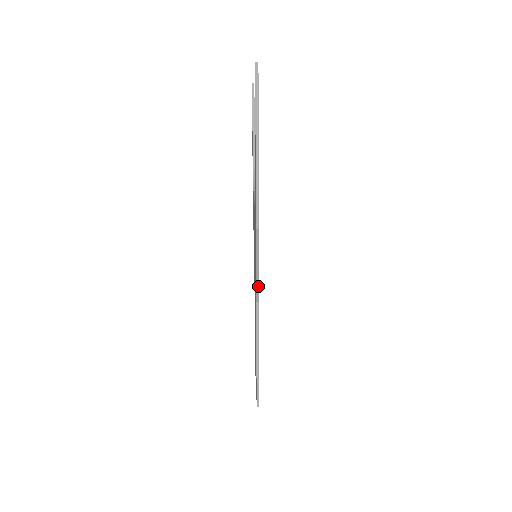
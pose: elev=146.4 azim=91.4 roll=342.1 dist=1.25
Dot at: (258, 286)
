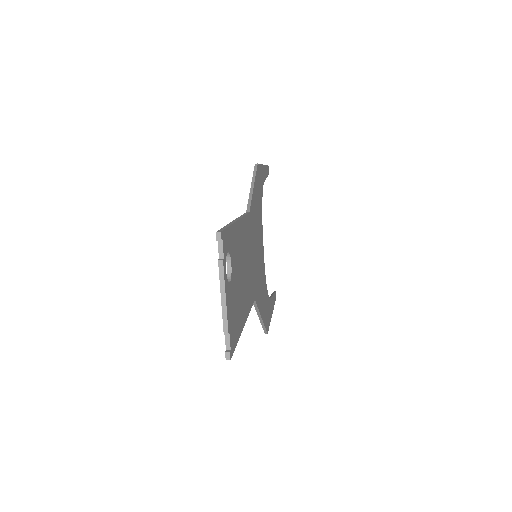
Dot at: (251, 199)
